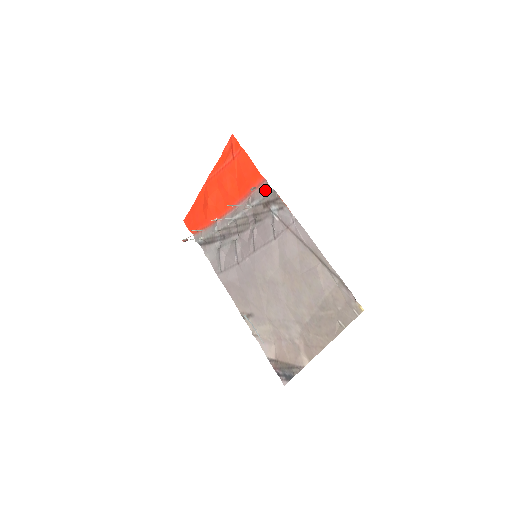
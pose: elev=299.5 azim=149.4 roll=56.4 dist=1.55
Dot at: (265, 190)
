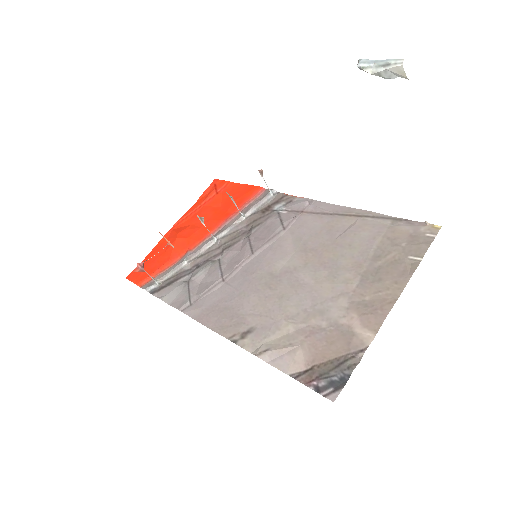
Dot at: (266, 195)
